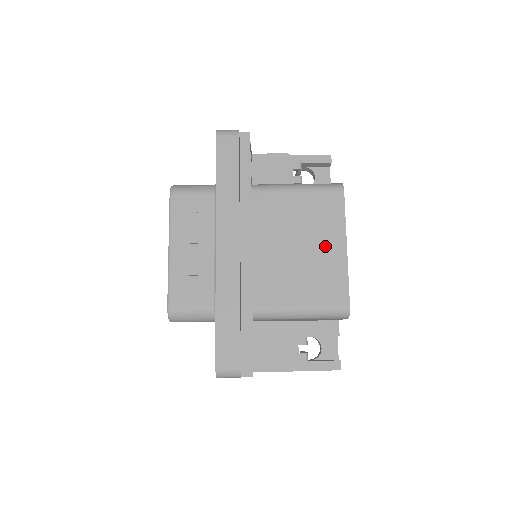
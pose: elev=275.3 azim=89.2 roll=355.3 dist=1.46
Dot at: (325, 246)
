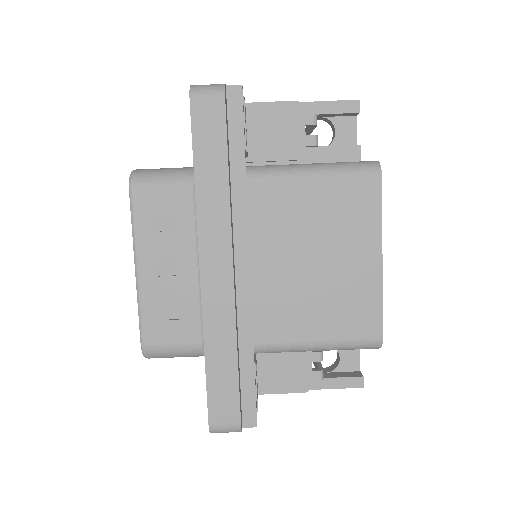
Dot at: (352, 258)
